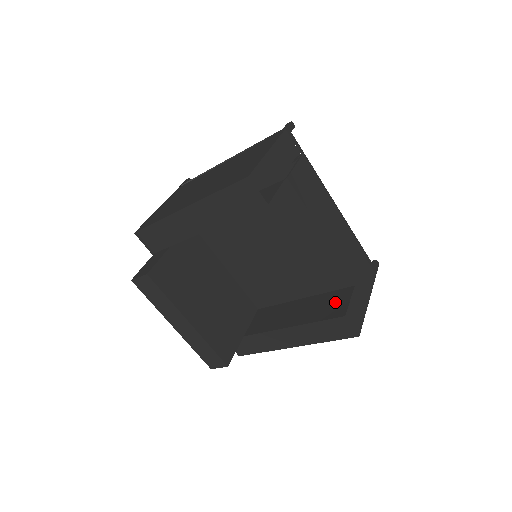
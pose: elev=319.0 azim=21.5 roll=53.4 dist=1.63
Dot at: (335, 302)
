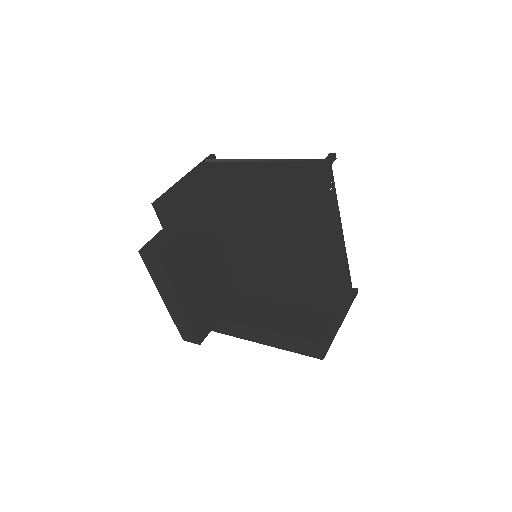
Dot at: (313, 323)
